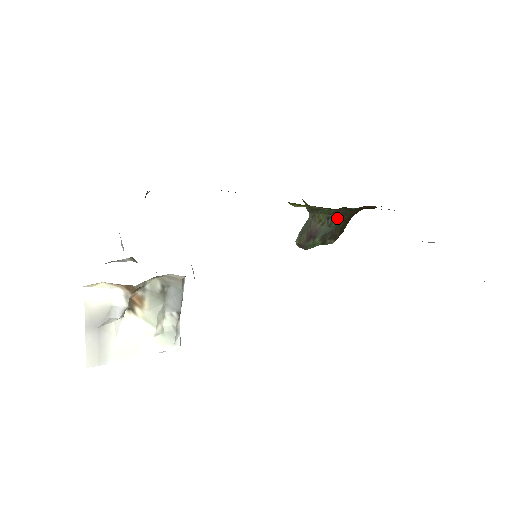
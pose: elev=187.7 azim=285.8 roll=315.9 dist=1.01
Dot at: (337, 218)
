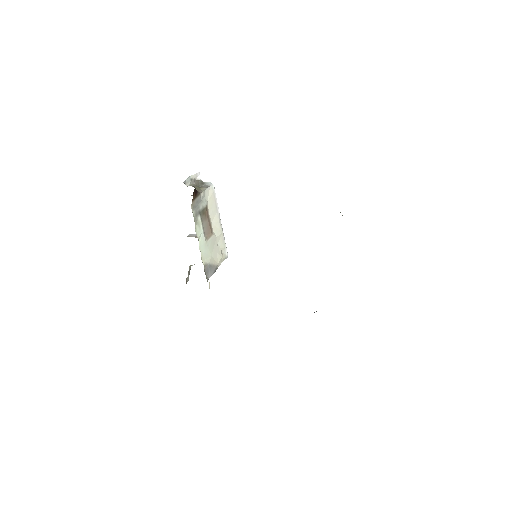
Dot at: occluded
